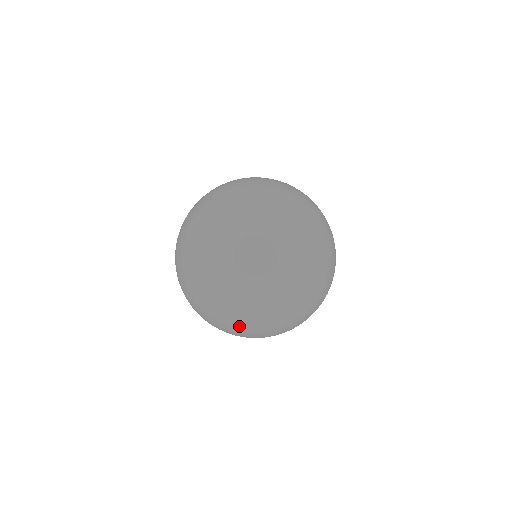
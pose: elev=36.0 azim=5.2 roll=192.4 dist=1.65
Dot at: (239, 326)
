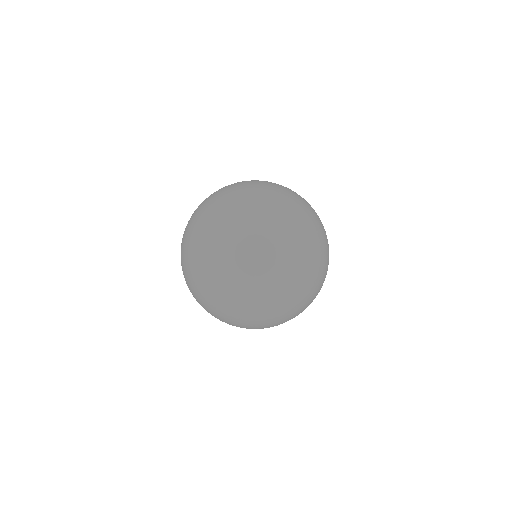
Dot at: (215, 200)
